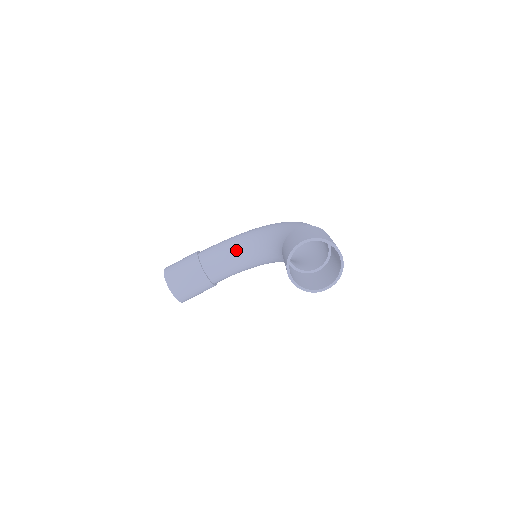
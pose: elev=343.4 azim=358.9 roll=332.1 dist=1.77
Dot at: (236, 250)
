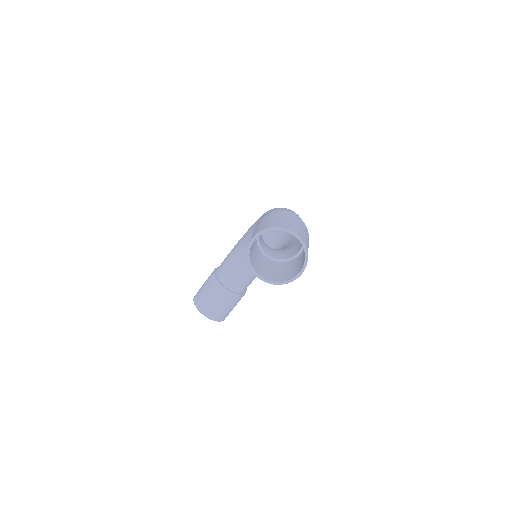
Dot at: (241, 256)
